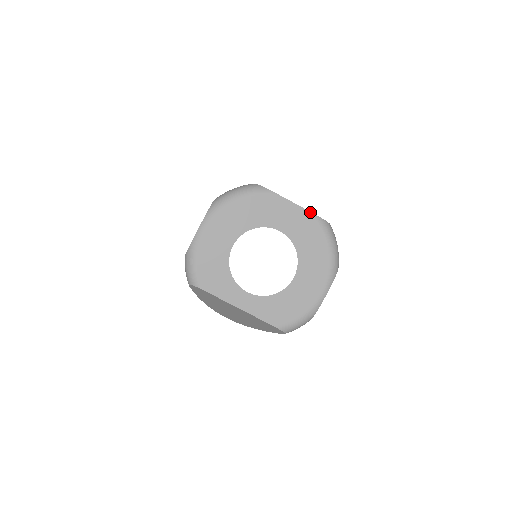
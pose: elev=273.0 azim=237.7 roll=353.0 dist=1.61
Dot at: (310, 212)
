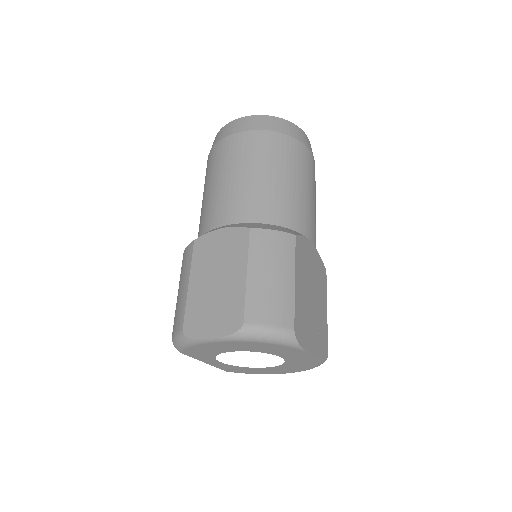
Dot at: (319, 360)
